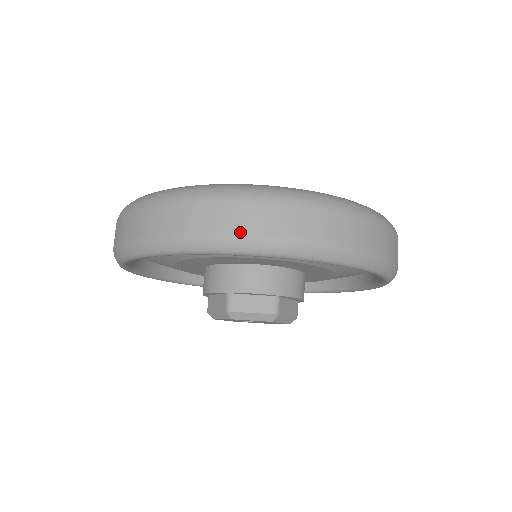
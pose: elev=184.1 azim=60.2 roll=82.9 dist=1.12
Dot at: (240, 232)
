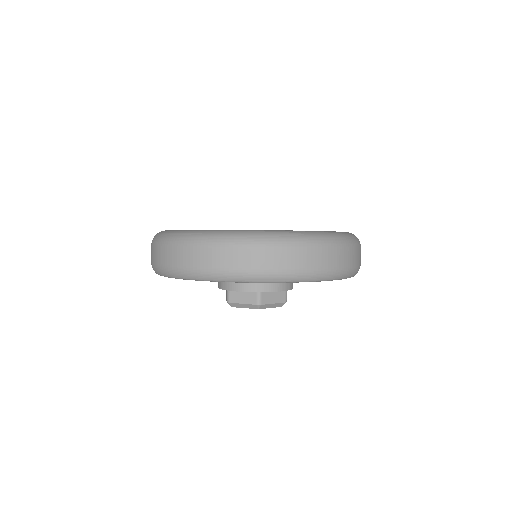
Dot at: (321, 269)
